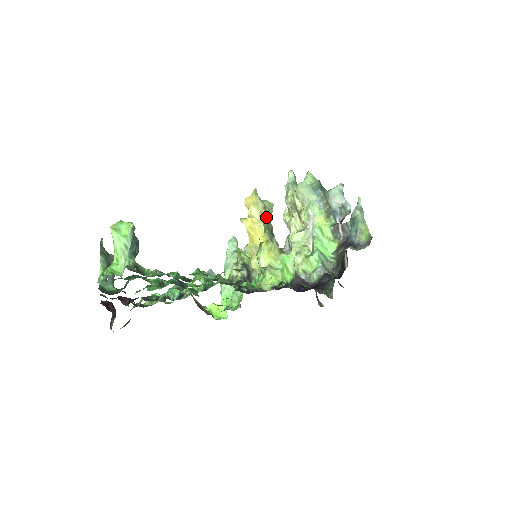
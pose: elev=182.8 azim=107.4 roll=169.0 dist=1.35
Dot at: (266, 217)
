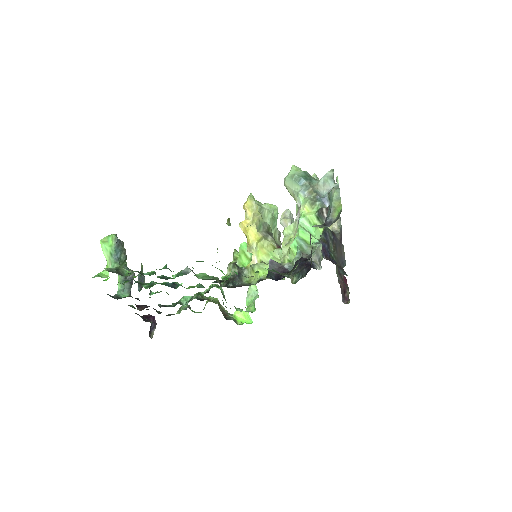
Dot at: (259, 217)
